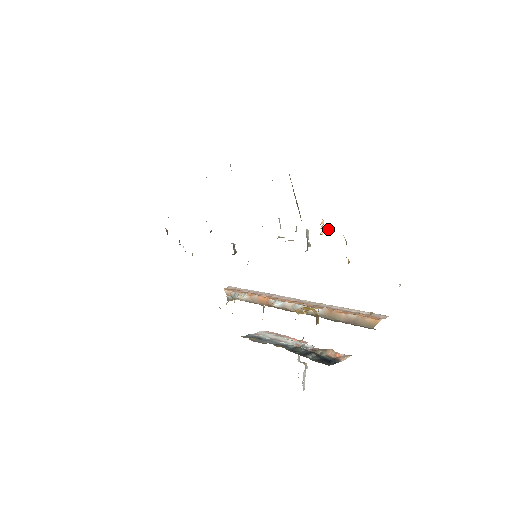
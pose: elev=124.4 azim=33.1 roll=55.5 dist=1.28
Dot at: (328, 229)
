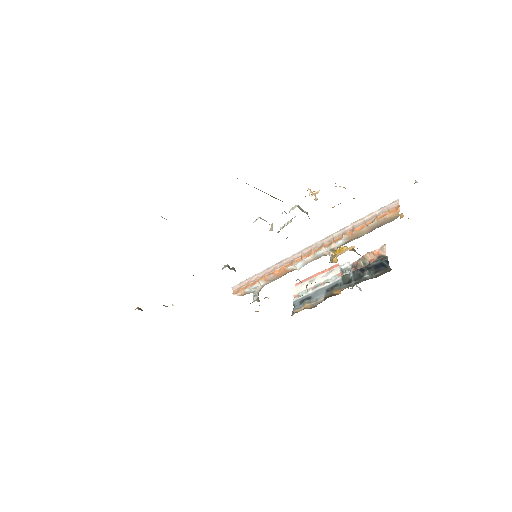
Dot at: occluded
